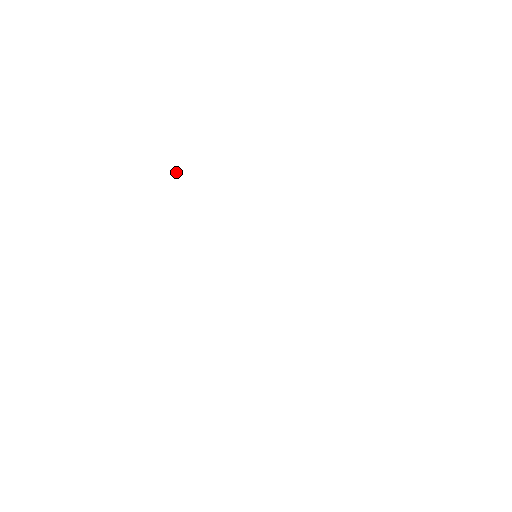
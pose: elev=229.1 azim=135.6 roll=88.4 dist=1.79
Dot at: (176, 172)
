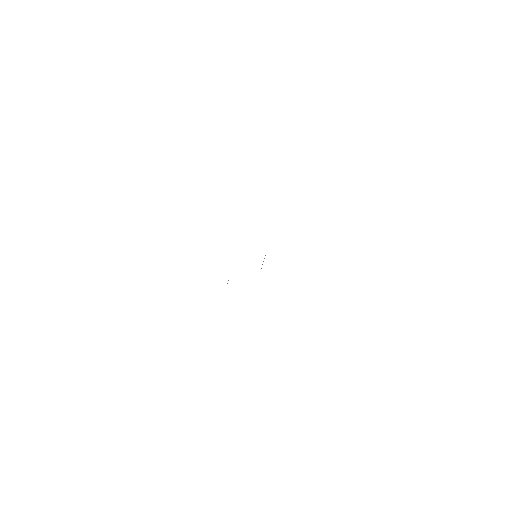
Dot at: occluded
